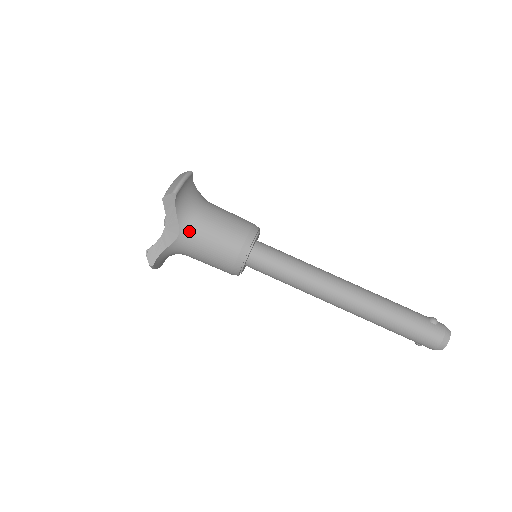
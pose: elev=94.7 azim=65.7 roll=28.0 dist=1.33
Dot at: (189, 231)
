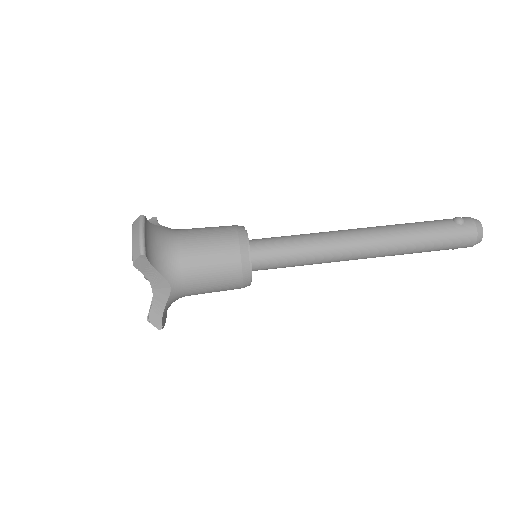
Dot at: (179, 277)
